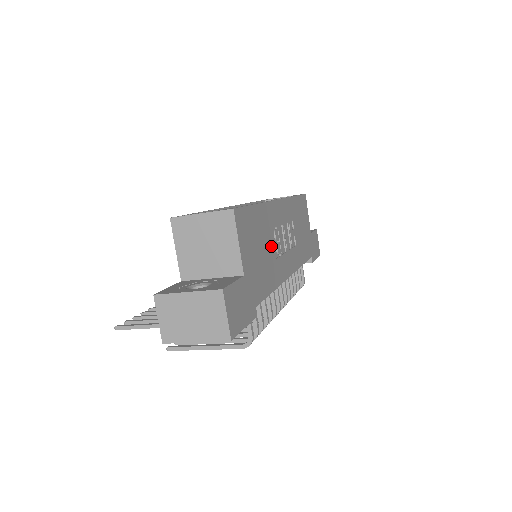
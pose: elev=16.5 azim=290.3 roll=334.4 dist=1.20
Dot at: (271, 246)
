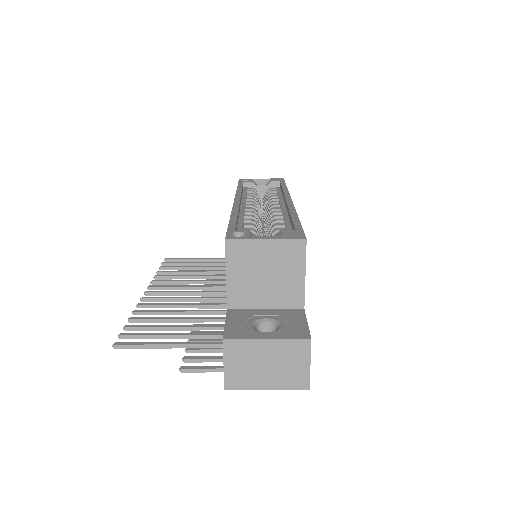
Dot at: occluded
